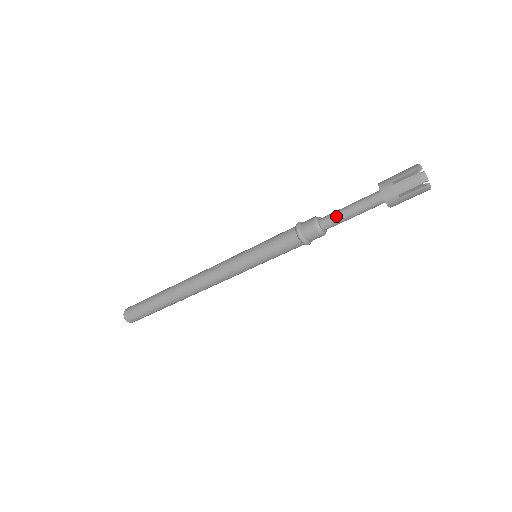
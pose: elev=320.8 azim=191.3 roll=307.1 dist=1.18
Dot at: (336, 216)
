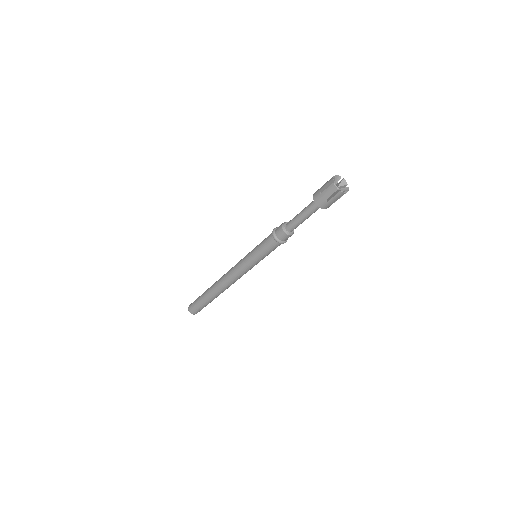
Dot at: (294, 221)
